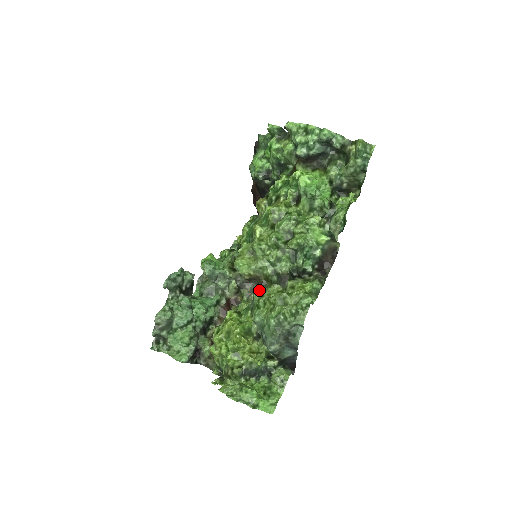
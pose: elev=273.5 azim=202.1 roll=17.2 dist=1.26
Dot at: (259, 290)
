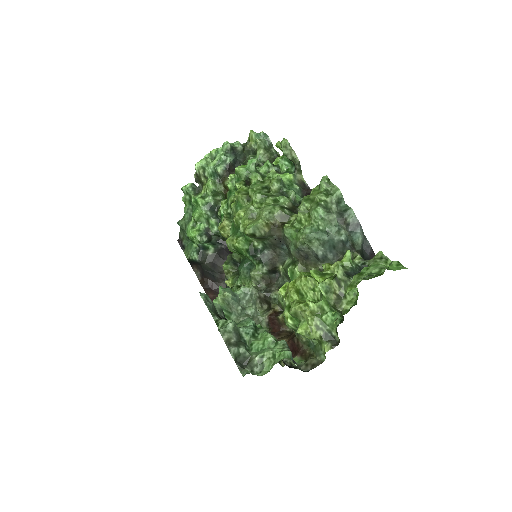
Dot at: (285, 225)
